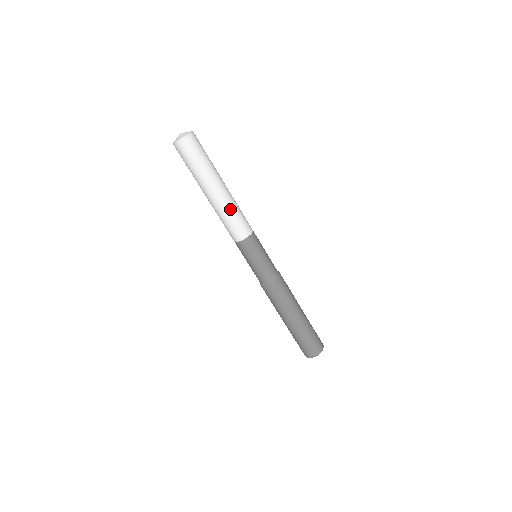
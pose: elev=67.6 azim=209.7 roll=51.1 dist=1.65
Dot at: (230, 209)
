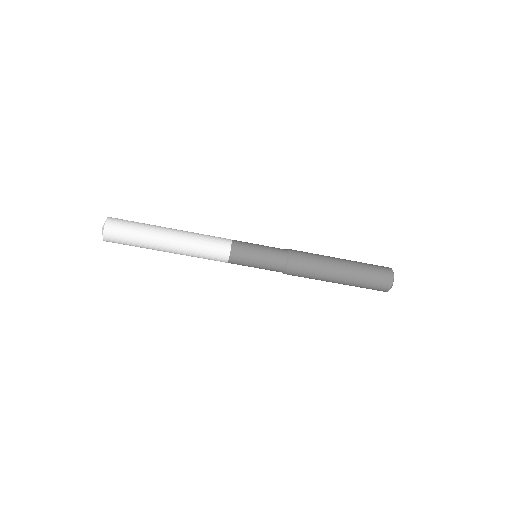
Dot at: (194, 244)
